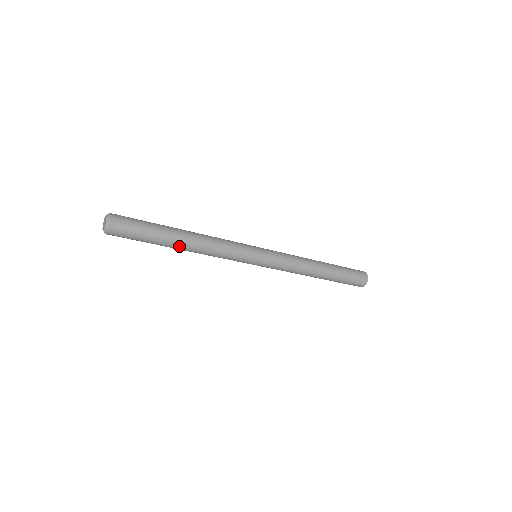
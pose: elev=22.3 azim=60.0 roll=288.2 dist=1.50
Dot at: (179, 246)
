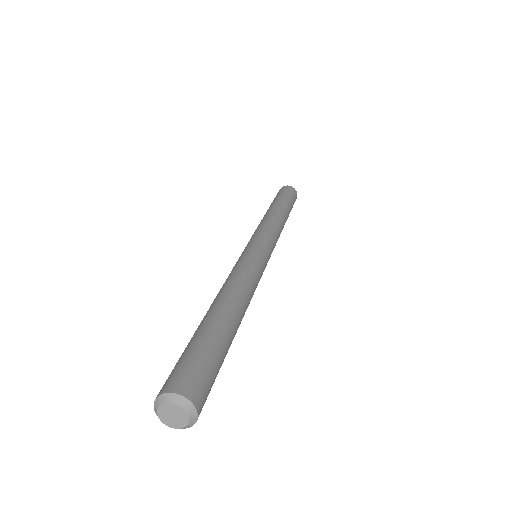
Dot at: occluded
